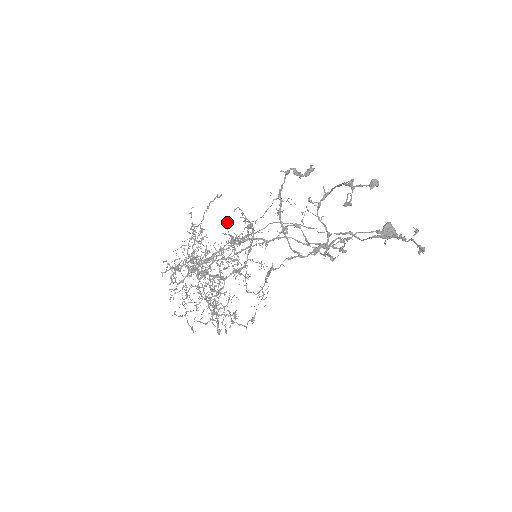
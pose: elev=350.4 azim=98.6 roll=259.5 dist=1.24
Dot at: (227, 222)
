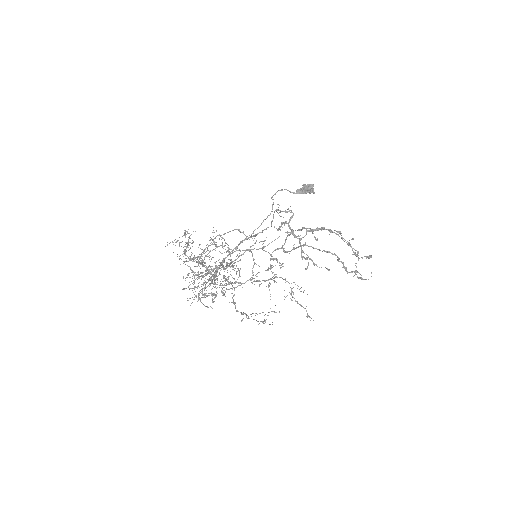
Dot at: occluded
